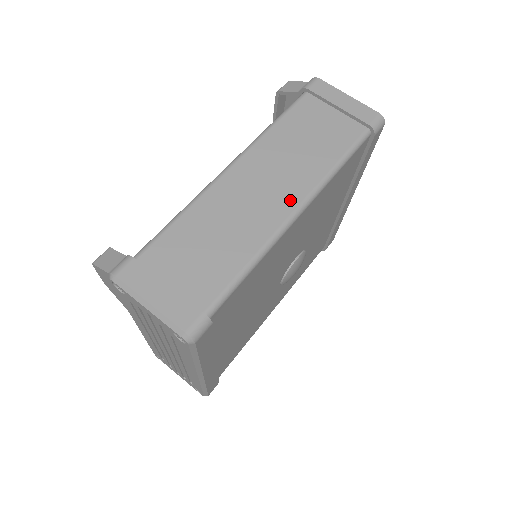
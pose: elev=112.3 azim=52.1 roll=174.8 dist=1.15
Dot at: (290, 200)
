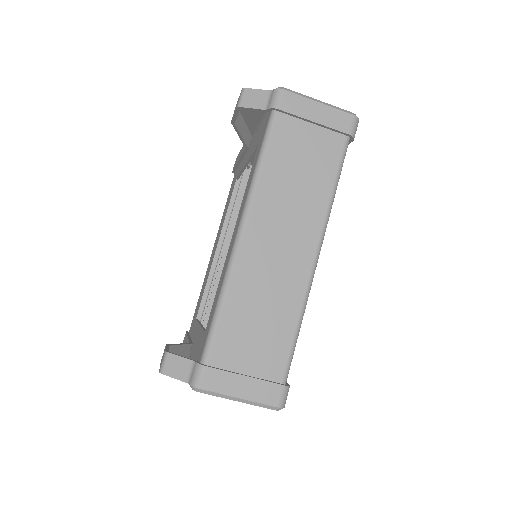
Dot at: (308, 248)
